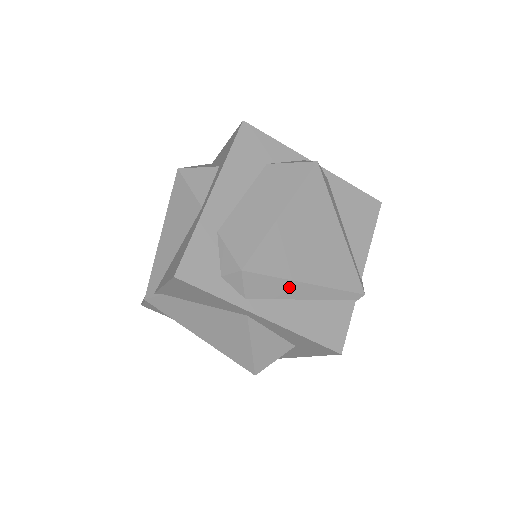
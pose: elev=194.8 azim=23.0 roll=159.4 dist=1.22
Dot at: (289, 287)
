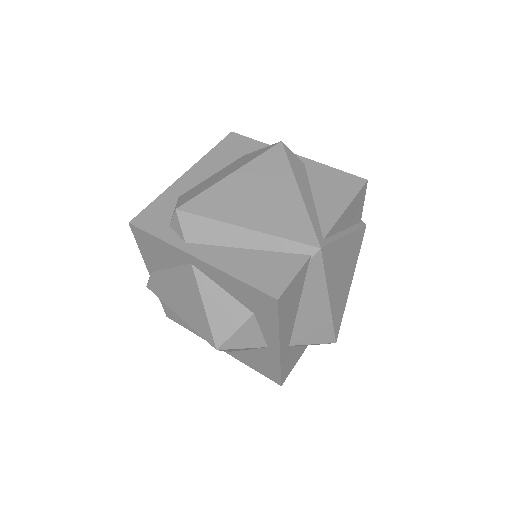
Dot at: (227, 232)
